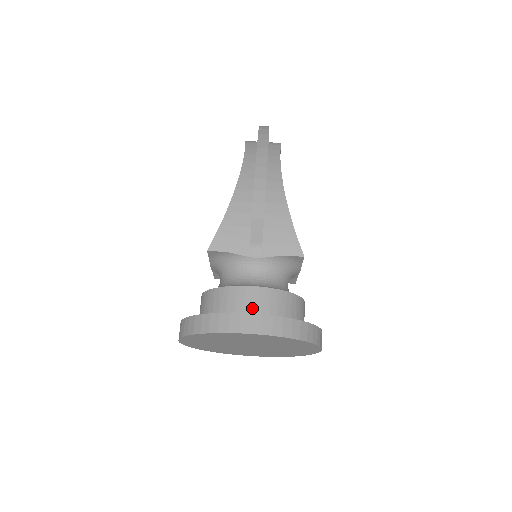
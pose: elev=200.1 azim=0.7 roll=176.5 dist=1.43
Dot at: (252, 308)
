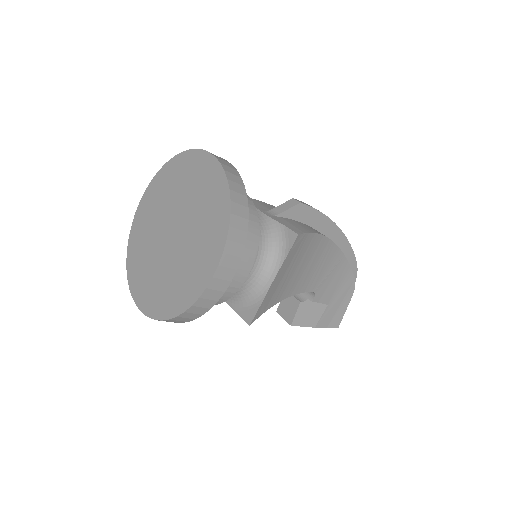
Dot at: occluded
